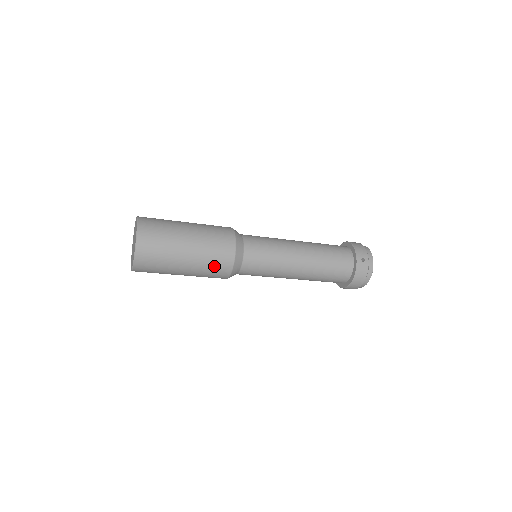
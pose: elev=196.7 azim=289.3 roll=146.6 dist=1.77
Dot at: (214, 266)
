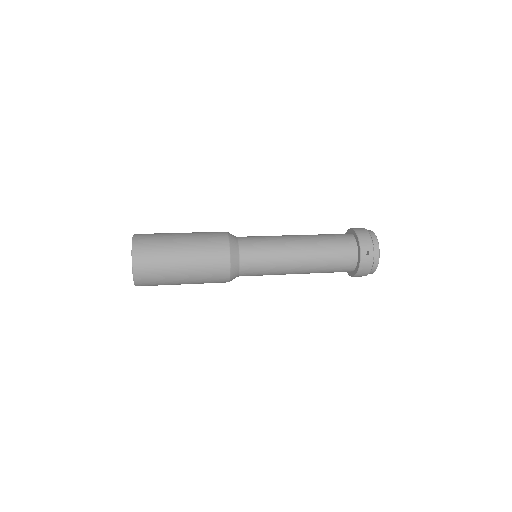
Dot at: (211, 277)
